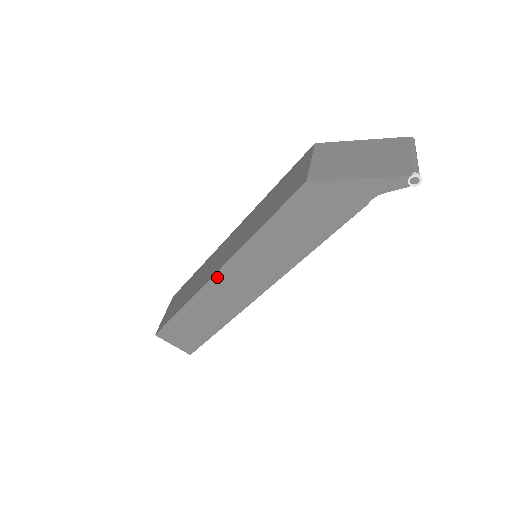
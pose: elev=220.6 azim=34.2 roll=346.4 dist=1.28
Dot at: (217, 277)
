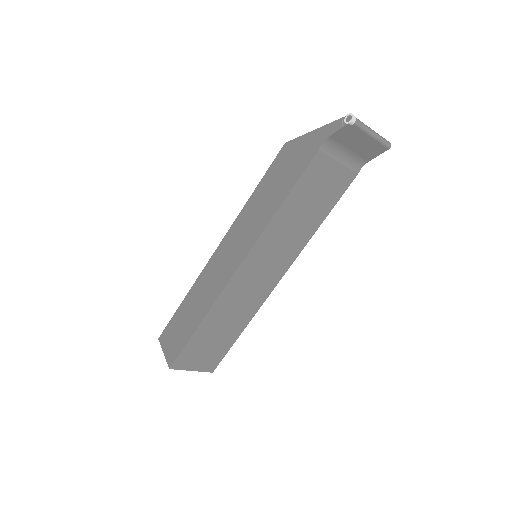
Dot at: (216, 254)
